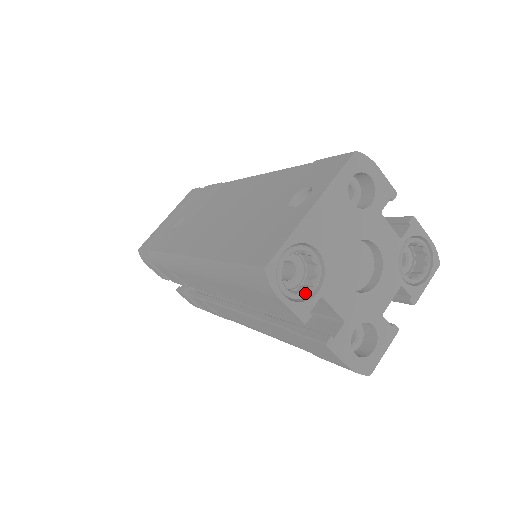
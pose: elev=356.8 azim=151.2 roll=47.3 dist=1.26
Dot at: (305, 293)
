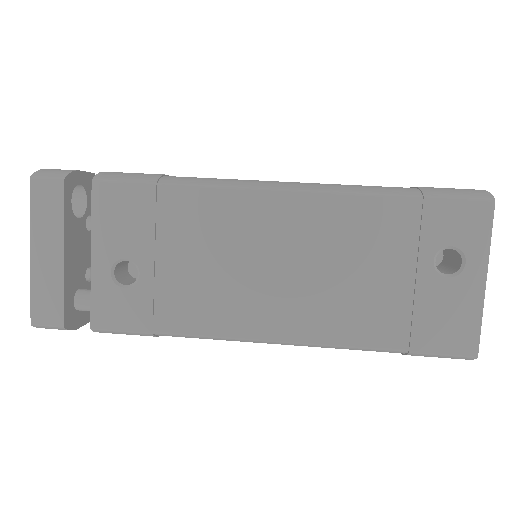
Dot at: occluded
